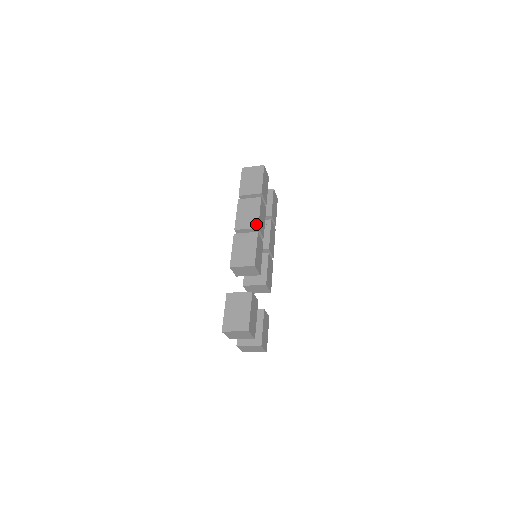
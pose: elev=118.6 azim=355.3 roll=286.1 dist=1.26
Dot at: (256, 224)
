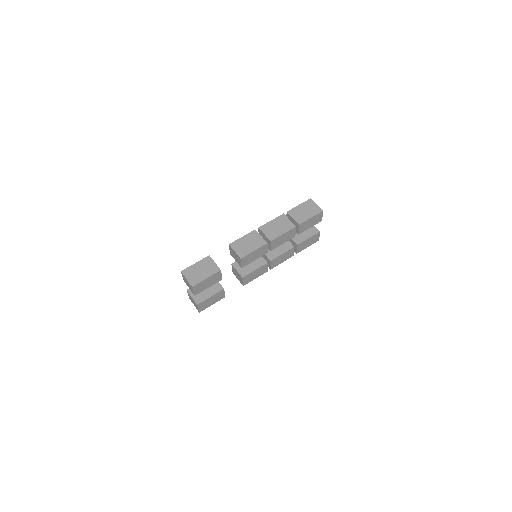
Dot at: (273, 238)
